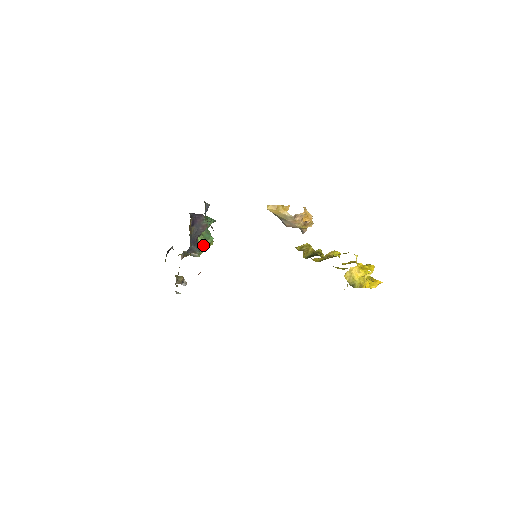
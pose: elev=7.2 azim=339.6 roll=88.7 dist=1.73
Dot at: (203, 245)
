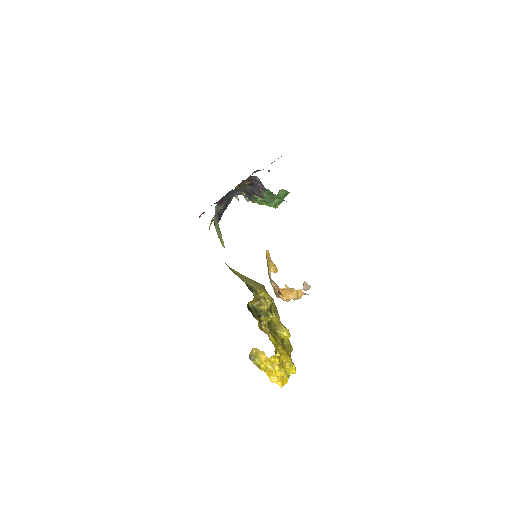
Dot at: (261, 201)
